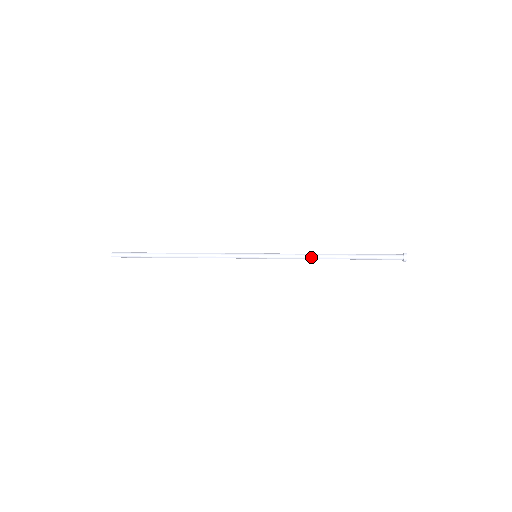
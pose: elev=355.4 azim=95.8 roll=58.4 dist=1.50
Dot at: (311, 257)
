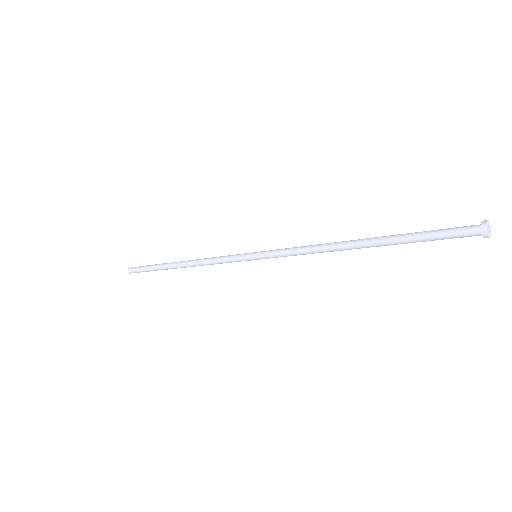
Dot at: (323, 245)
